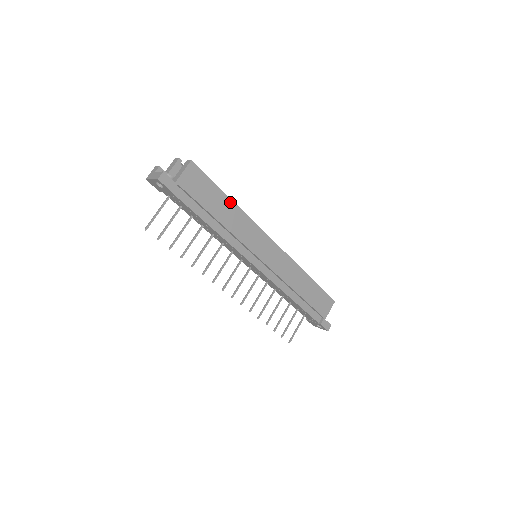
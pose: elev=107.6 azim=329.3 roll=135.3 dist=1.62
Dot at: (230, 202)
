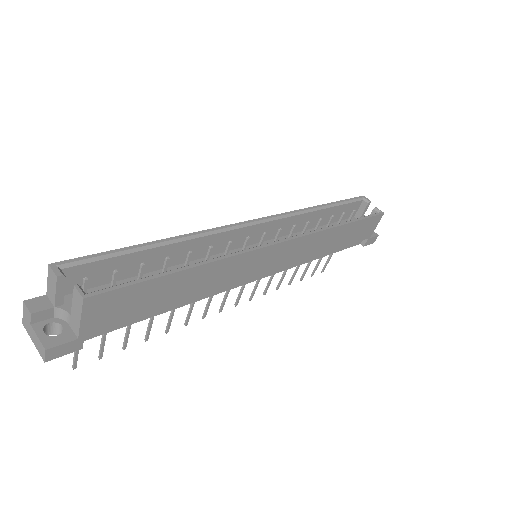
Dot at: (189, 272)
